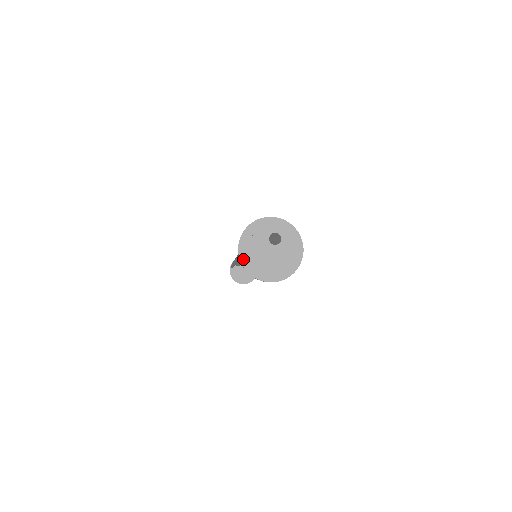
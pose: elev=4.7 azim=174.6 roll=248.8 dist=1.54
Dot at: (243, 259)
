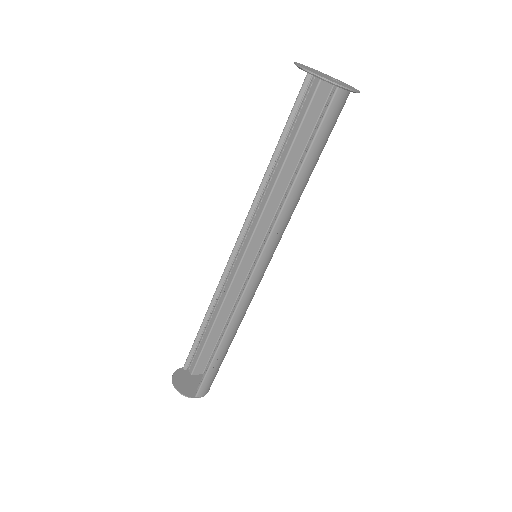
Dot at: (299, 64)
